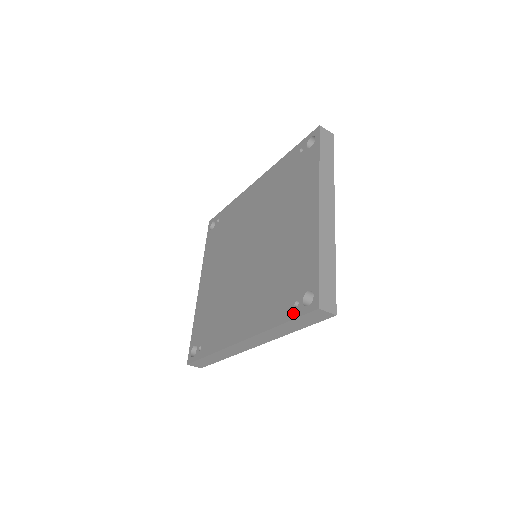
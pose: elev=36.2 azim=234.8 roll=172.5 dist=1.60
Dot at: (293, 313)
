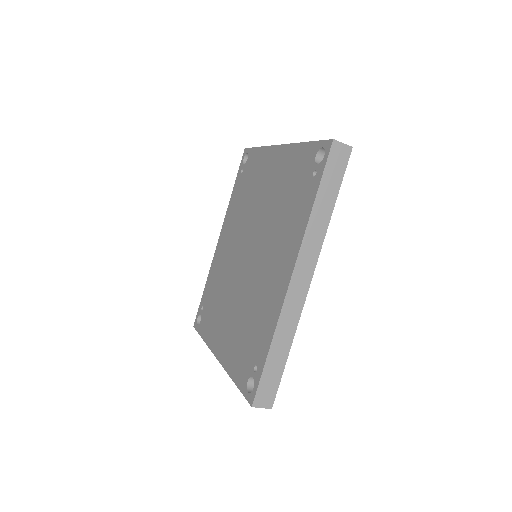
Dot at: (317, 178)
